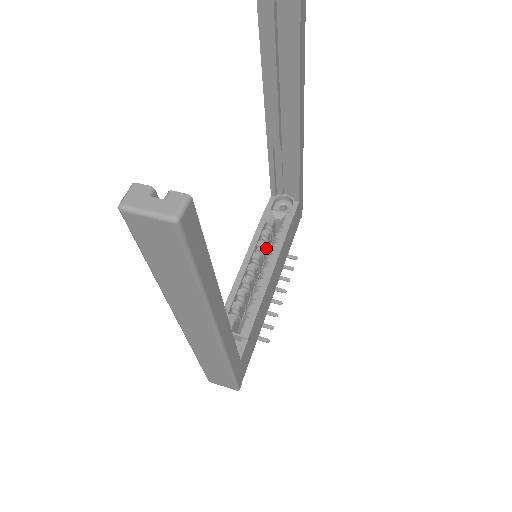
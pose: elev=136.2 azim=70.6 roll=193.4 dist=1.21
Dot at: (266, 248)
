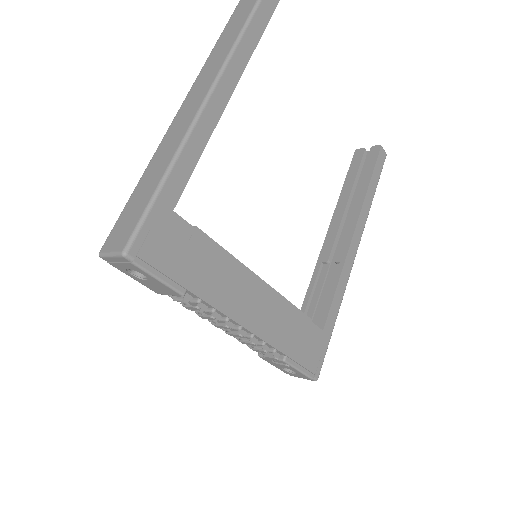
Dot at: occluded
